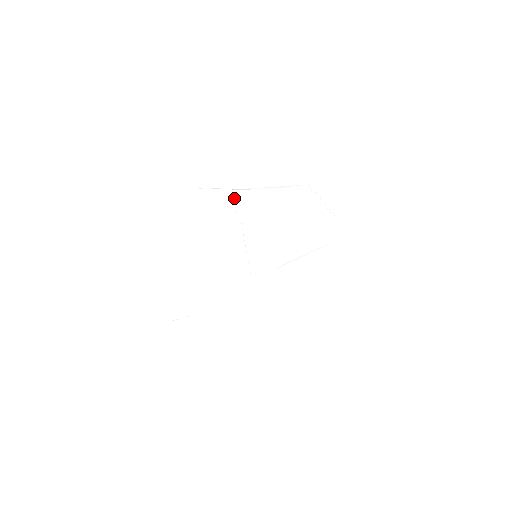
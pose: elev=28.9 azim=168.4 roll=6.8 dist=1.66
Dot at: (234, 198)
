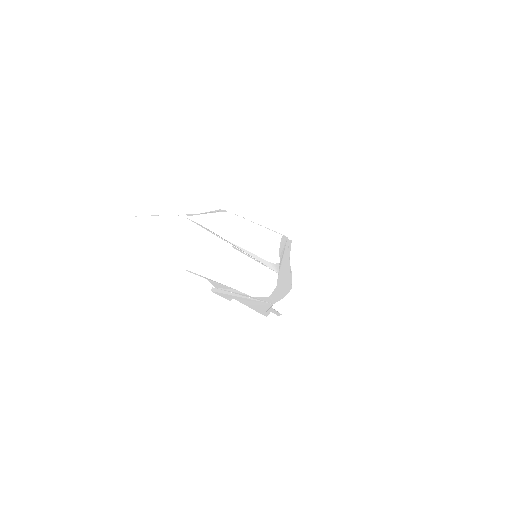
Dot at: (191, 220)
